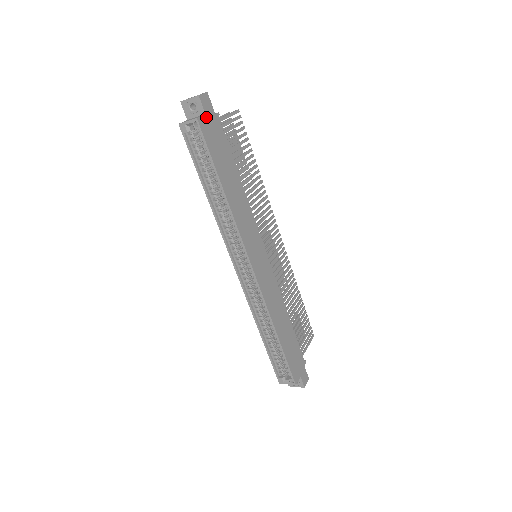
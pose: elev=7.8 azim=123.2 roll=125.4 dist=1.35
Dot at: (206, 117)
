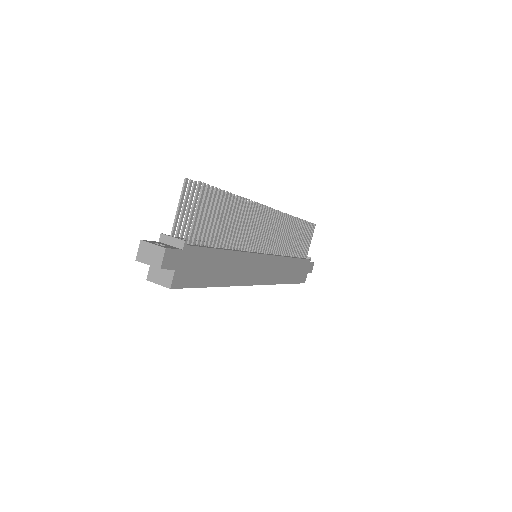
Dot at: (177, 270)
